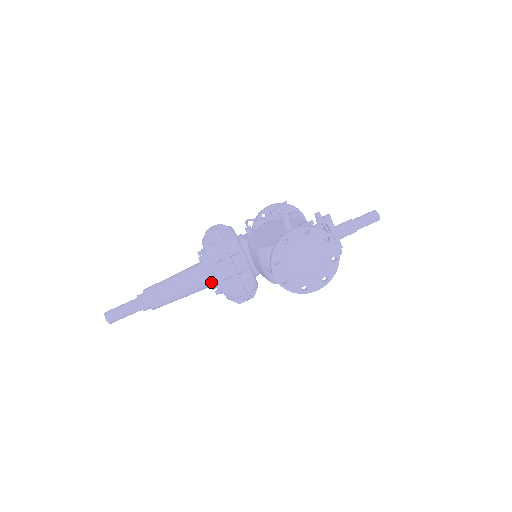
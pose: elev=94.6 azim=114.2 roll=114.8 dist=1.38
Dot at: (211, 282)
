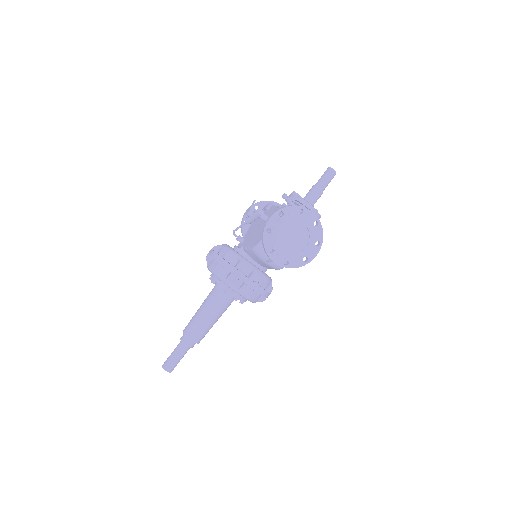
Dot at: (232, 296)
